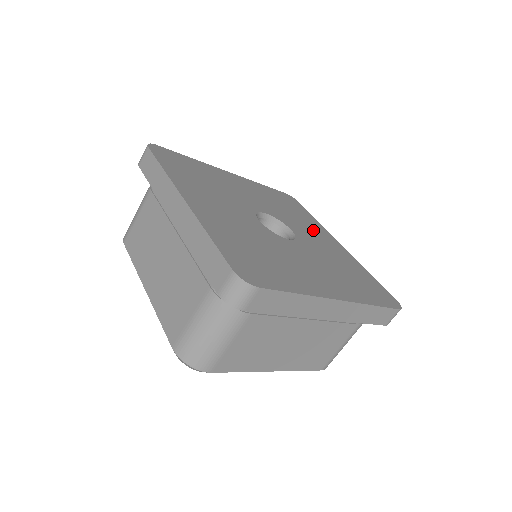
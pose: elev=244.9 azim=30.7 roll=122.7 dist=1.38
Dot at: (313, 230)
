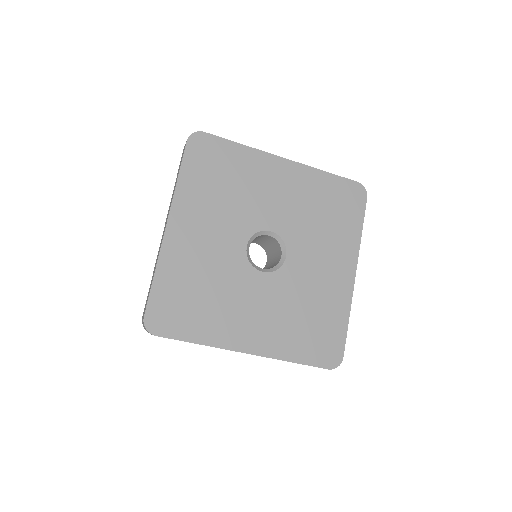
Dot at: (329, 252)
